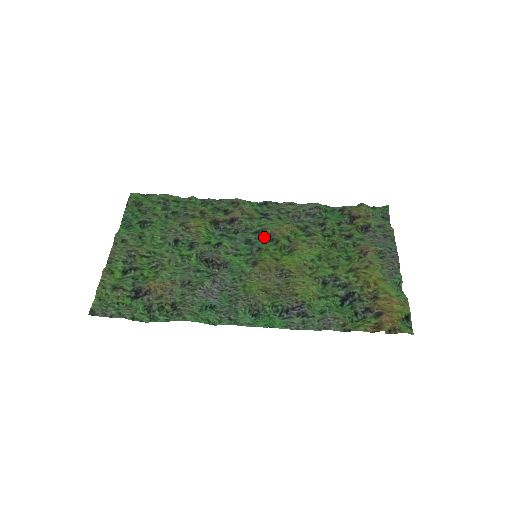
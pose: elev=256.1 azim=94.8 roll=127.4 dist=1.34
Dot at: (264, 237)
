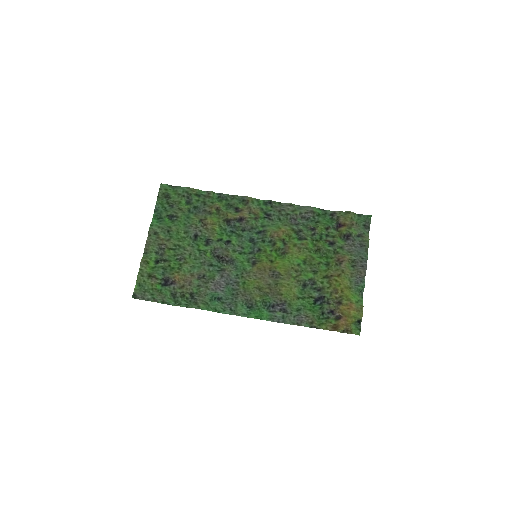
Dot at: (264, 238)
